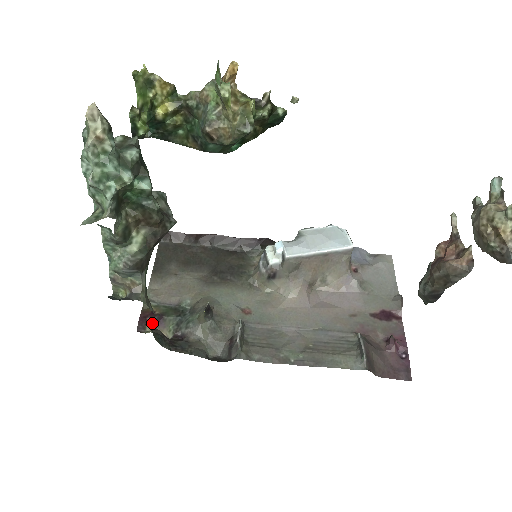
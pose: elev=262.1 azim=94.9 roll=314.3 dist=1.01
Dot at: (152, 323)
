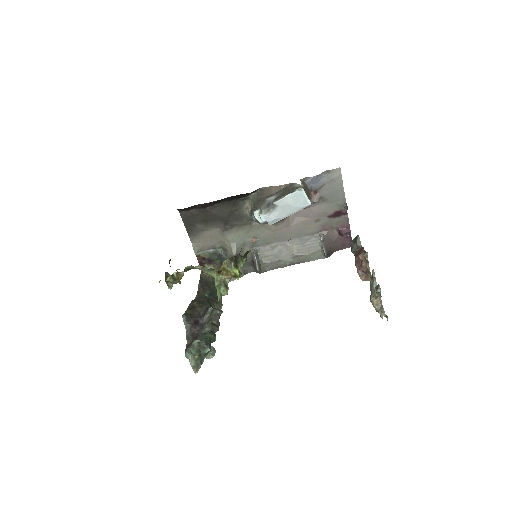
Dot at: (207, 263)
